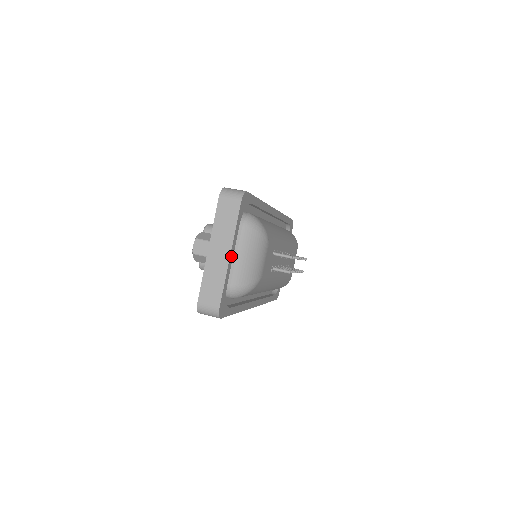
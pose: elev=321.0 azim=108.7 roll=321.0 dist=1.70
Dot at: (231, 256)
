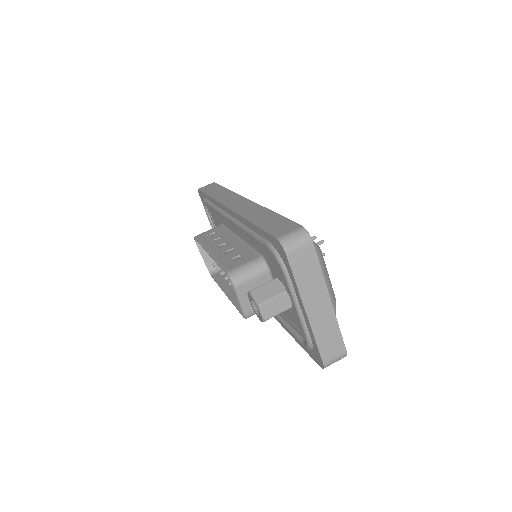
Dot at: (328, 299)
